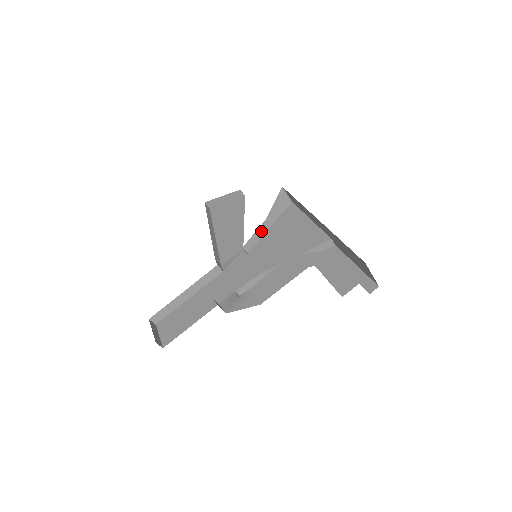
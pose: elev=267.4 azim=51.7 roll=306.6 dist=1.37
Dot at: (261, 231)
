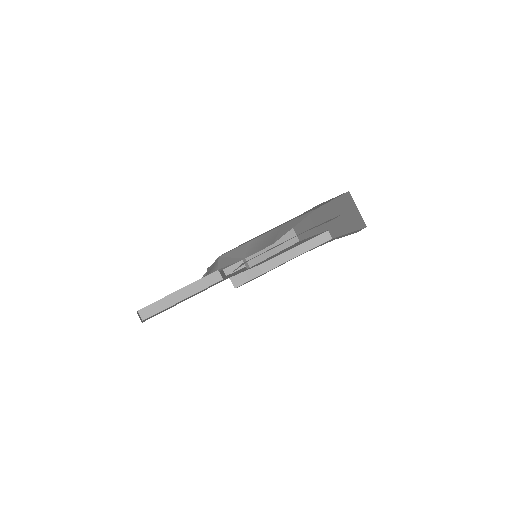
Dot at: (266, 253)
